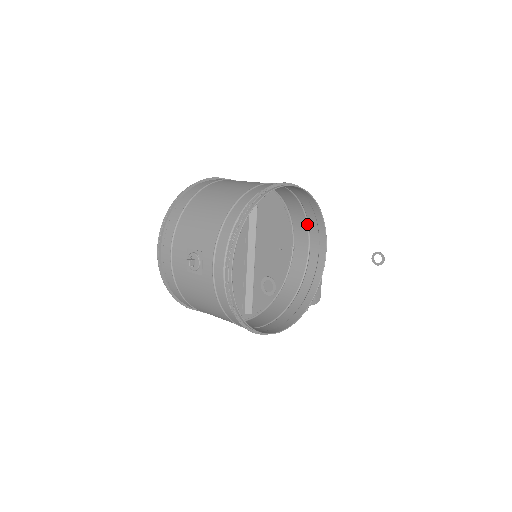
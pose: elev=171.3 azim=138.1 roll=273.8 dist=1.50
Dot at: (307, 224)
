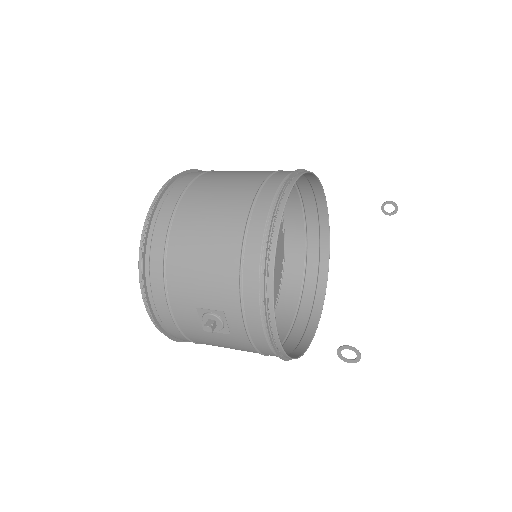
Dot at: (298, 192)
